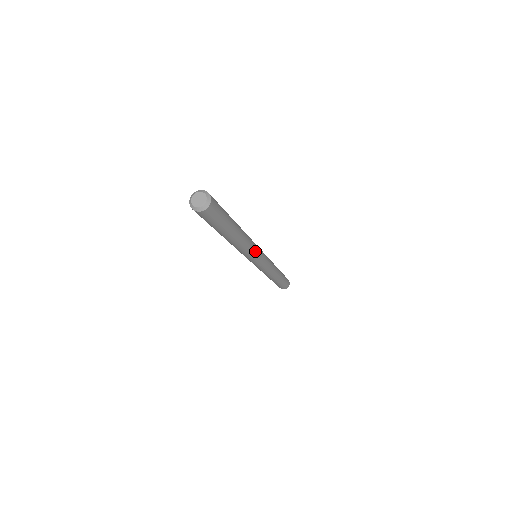
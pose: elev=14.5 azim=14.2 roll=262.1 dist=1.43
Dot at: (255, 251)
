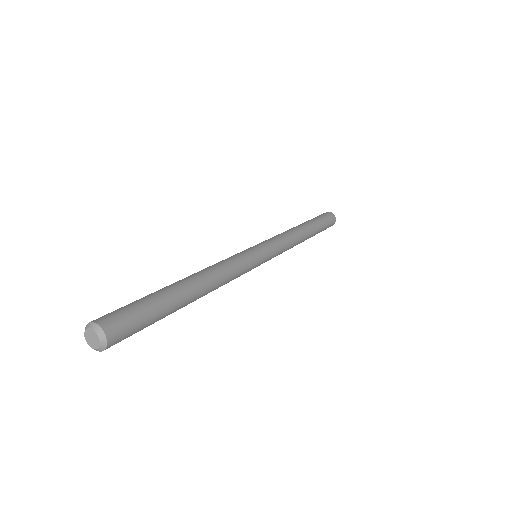
Dot at: (240, 275)
